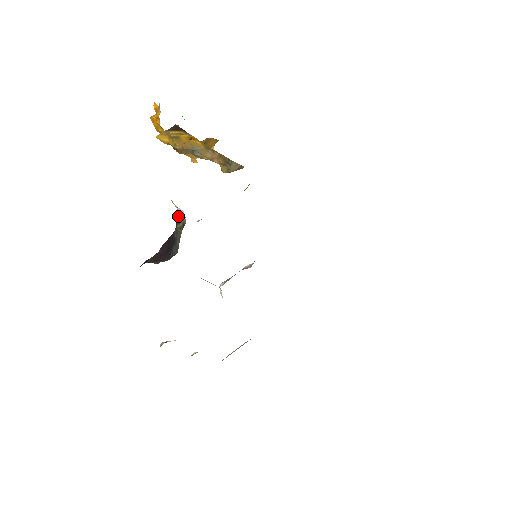
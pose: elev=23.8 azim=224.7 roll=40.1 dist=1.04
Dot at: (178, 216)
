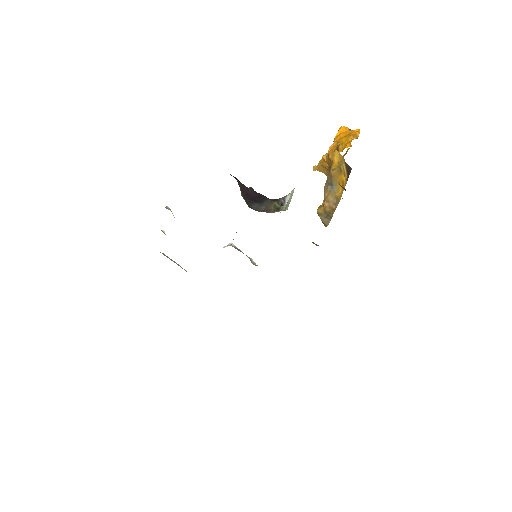
Dot at: (282, 198)
